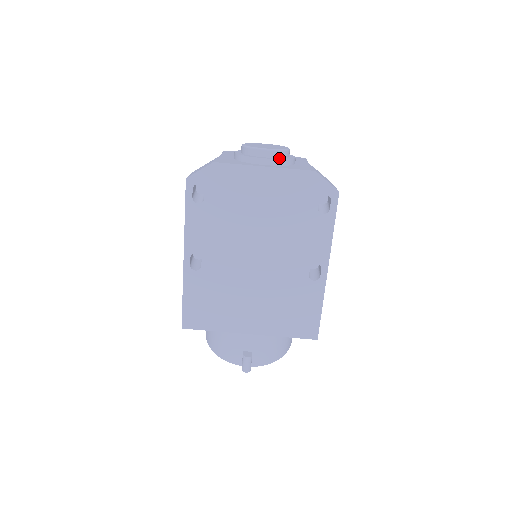
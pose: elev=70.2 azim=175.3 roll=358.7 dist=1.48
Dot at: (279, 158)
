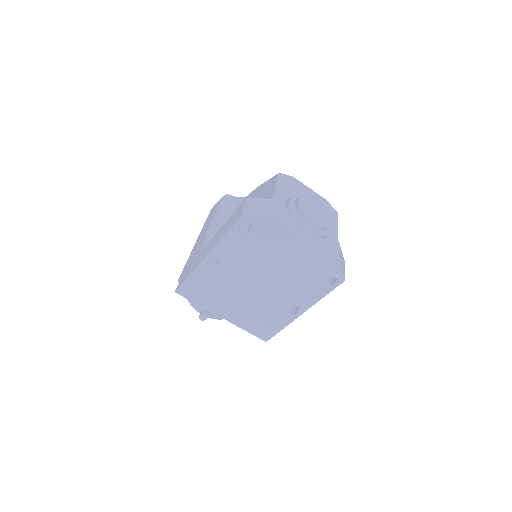
Dot at: (320, 232)
